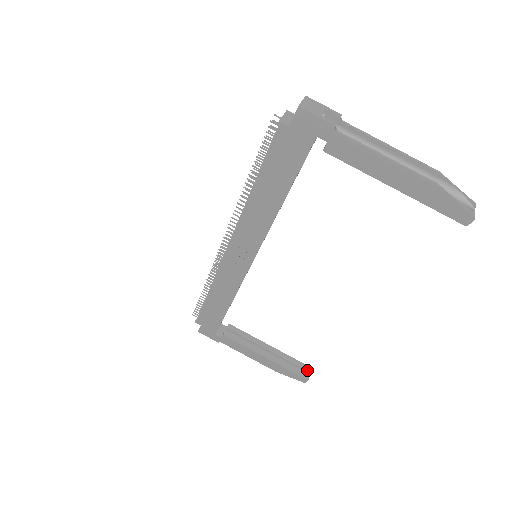
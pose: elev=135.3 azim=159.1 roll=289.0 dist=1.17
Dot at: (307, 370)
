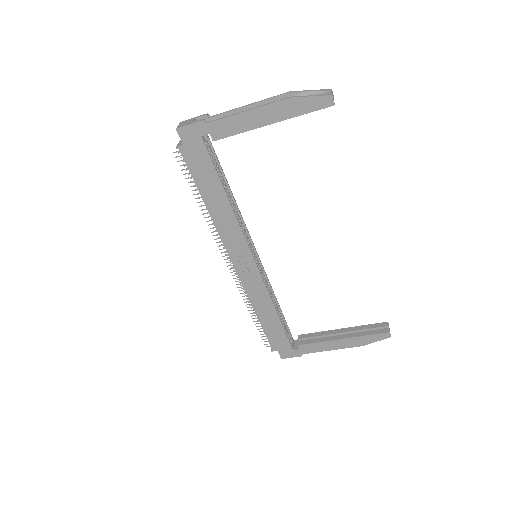
Dot at: (384, 326)
